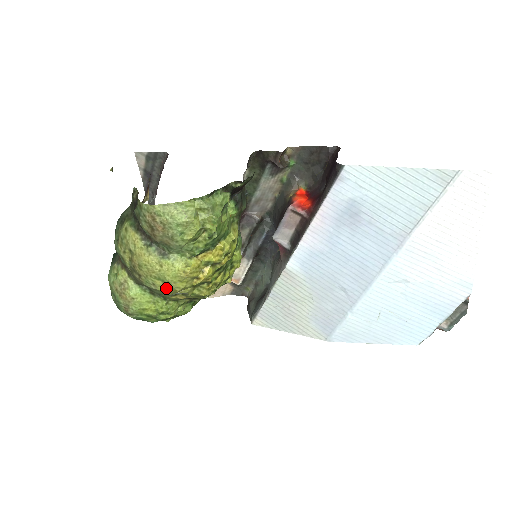
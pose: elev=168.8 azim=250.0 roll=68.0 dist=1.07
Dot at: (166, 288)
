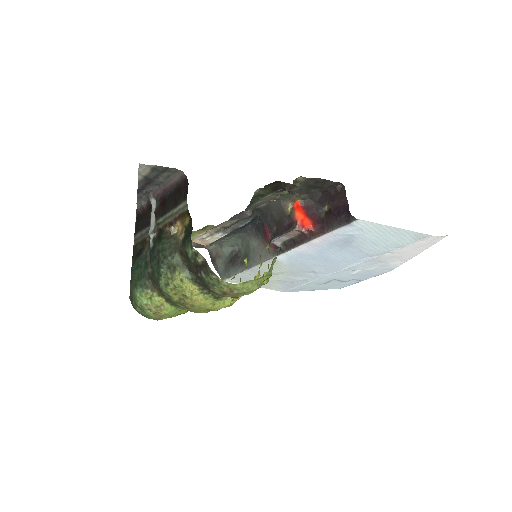
Dot at: (207, 312)
